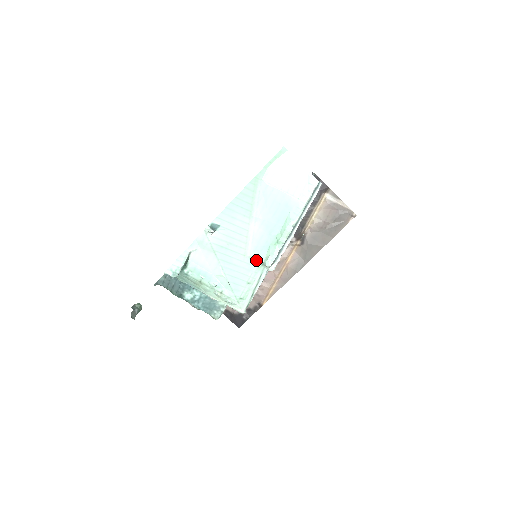
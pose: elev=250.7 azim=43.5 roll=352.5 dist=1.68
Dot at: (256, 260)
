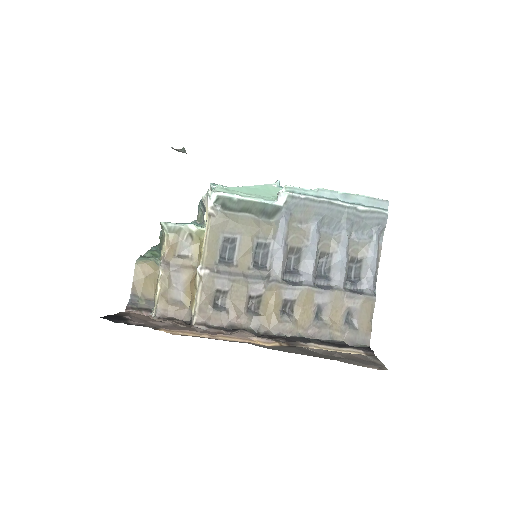
Dot at: (277, 197)
